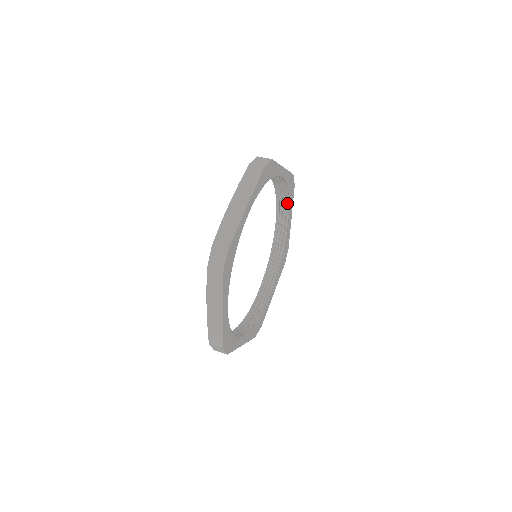
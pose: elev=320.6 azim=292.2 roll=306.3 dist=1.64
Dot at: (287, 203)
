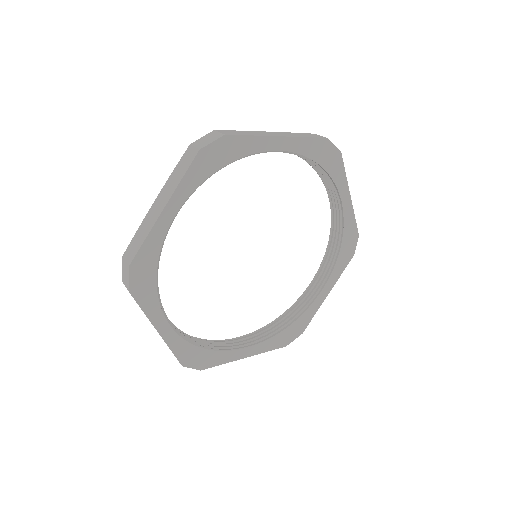
Dot at: (333, 265)
